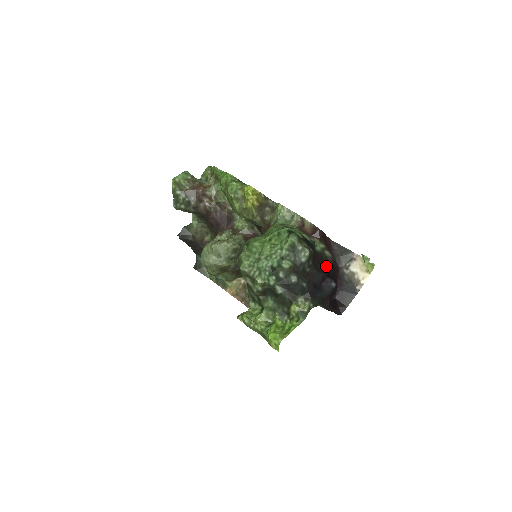
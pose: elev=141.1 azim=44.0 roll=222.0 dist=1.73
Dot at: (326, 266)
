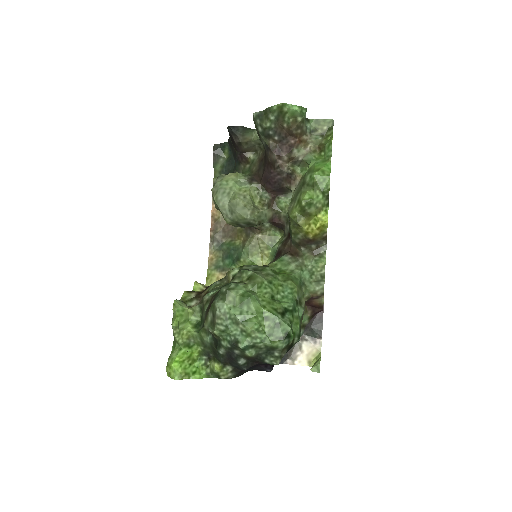
Dot at: occluded
